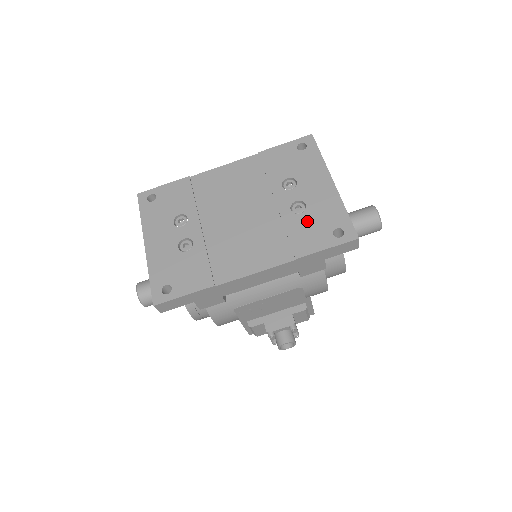
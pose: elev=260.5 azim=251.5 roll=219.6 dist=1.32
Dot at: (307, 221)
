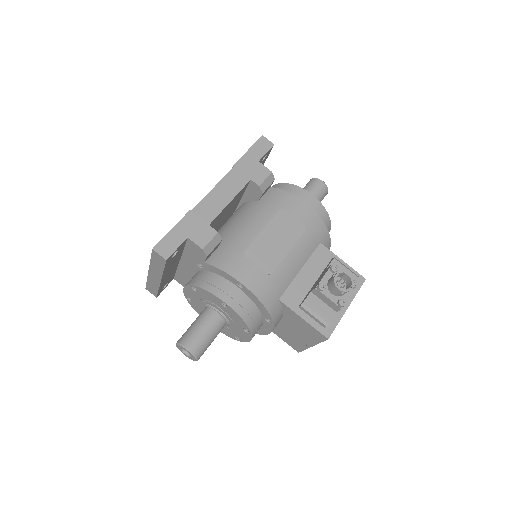
Dot at: occluded
